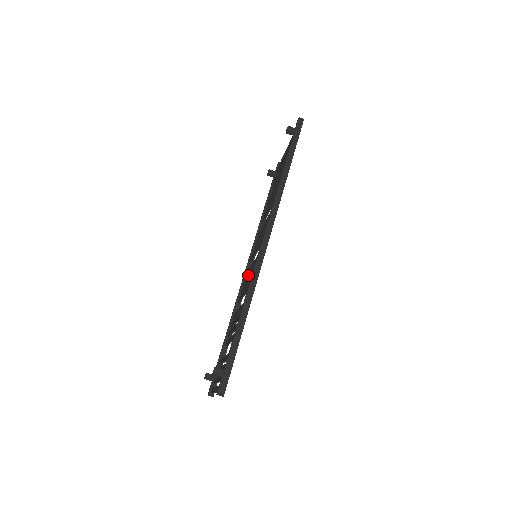
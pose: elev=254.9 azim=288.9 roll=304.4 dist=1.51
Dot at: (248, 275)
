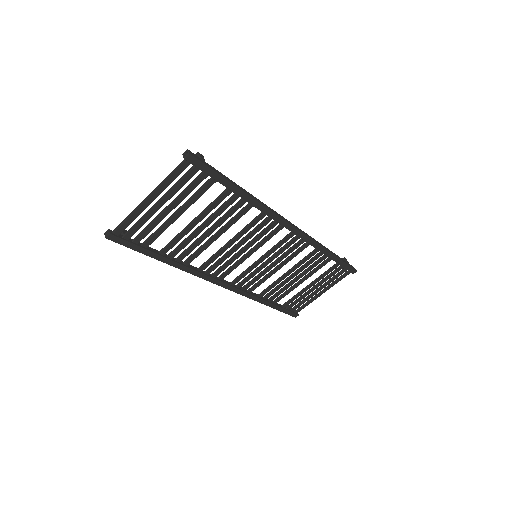
Dot at: (236, 255)
